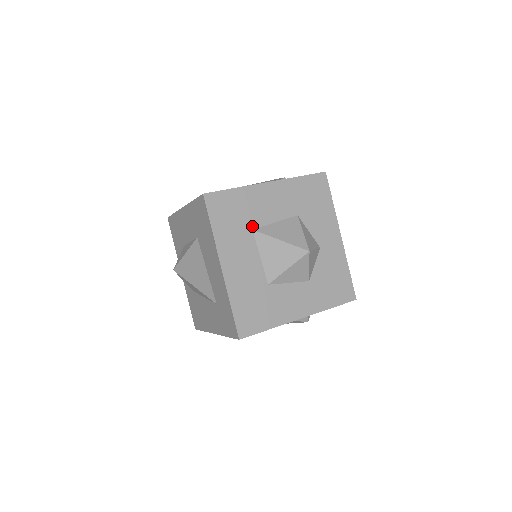
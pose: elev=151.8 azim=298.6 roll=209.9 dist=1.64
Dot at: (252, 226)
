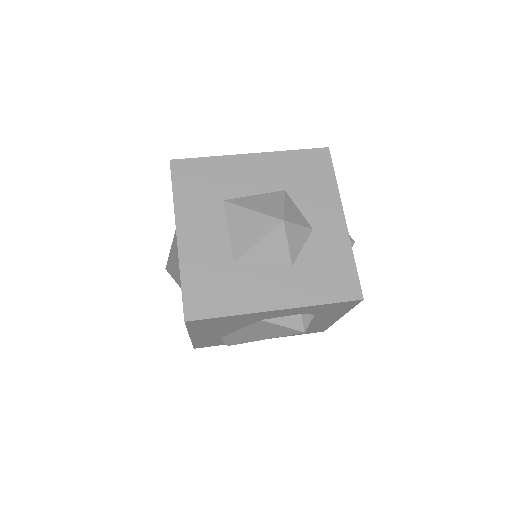
Dot at: (223, 196)
